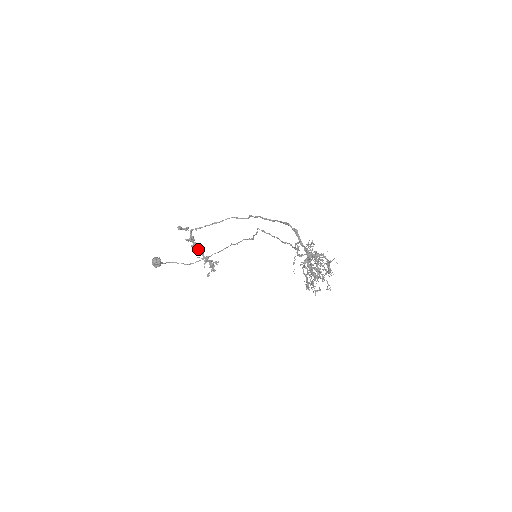
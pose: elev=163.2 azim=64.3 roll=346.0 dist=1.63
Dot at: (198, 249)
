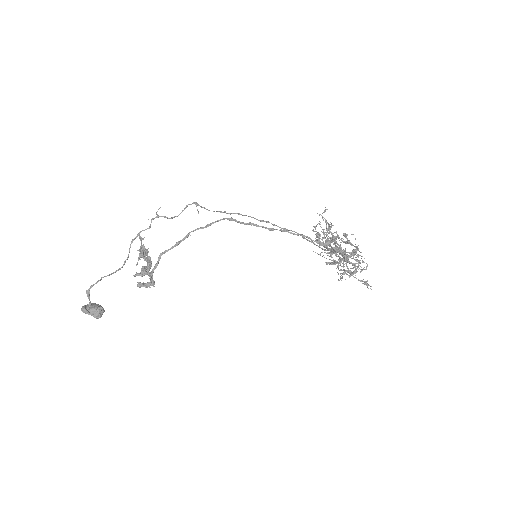
Dot at: occluded
